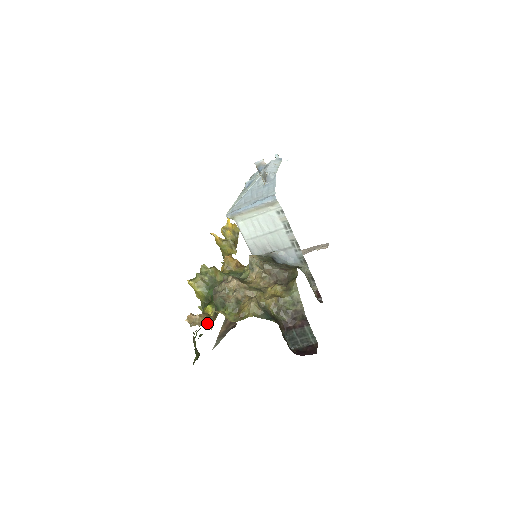
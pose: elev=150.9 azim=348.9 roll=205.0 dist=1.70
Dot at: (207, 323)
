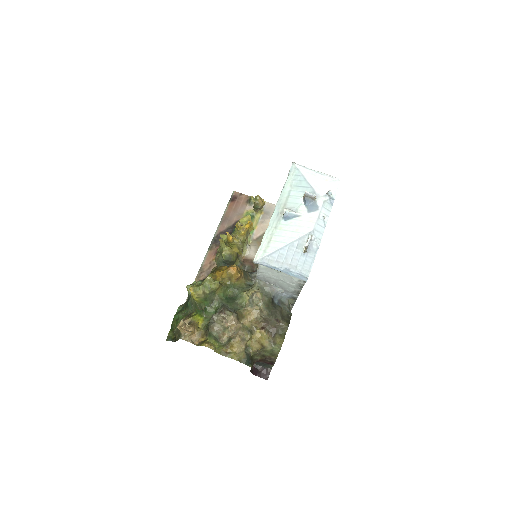
Dot at: (195, 338)
